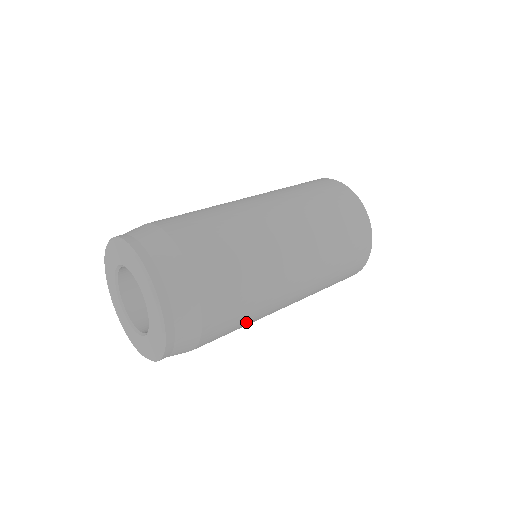
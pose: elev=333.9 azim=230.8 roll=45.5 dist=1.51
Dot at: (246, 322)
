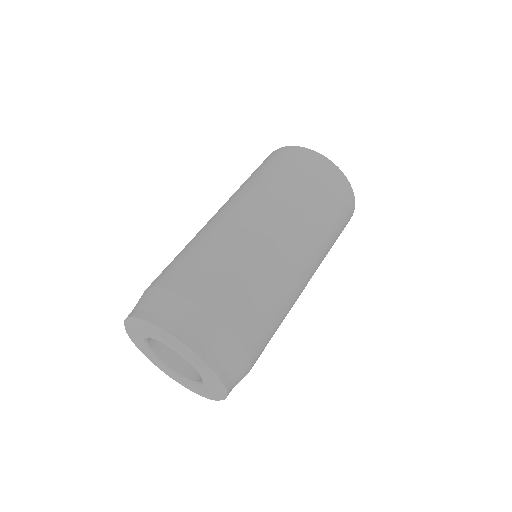
Dot at: occluded
